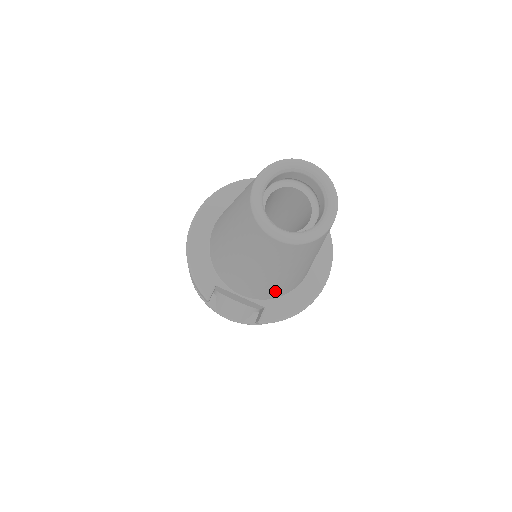
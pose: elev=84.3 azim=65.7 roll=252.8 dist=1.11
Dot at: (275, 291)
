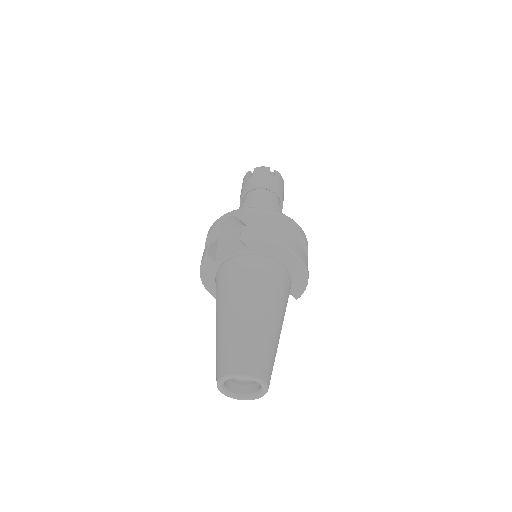
Dot at: occluded
